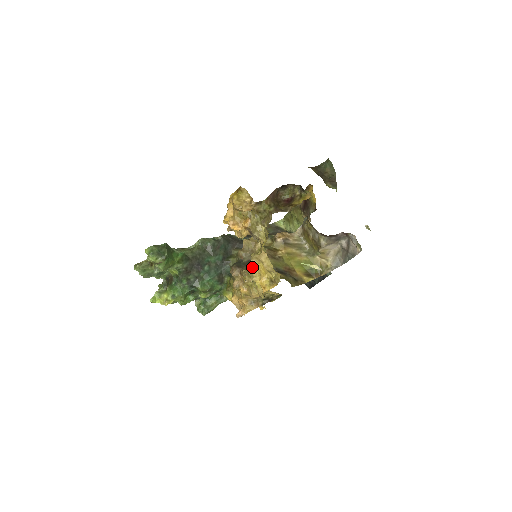
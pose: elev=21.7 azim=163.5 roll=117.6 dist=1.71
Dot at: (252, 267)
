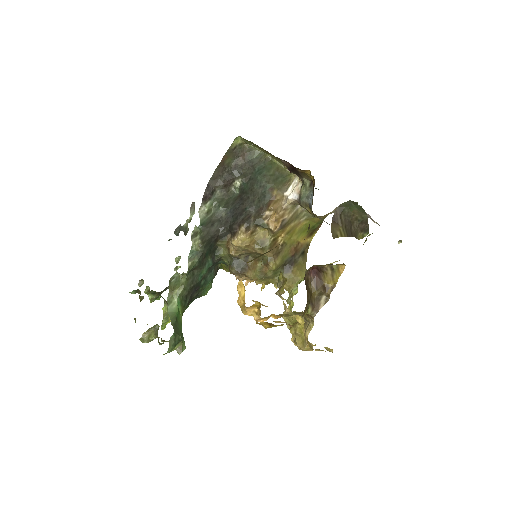
Dot at: occluded
